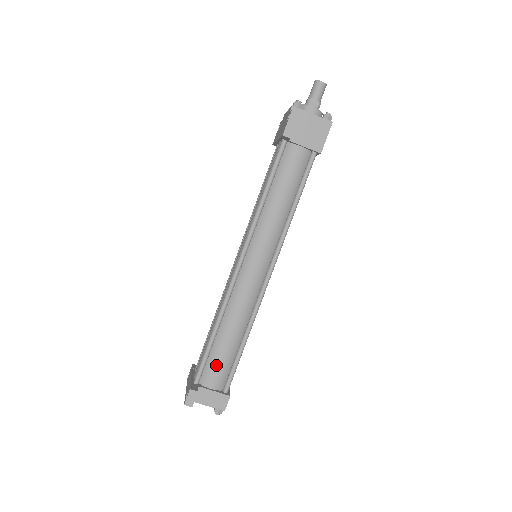
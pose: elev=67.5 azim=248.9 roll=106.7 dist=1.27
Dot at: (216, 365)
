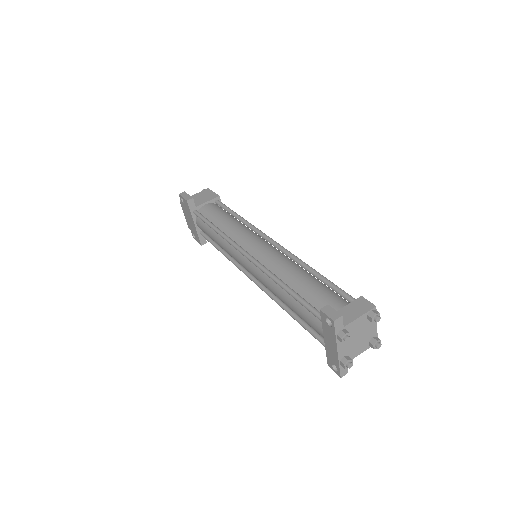
Dot at: (320, 297)
